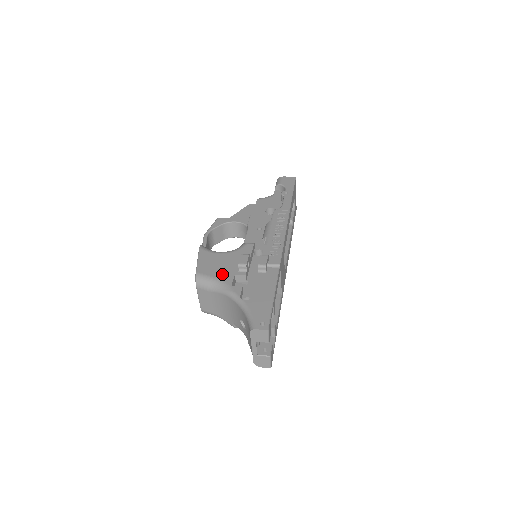
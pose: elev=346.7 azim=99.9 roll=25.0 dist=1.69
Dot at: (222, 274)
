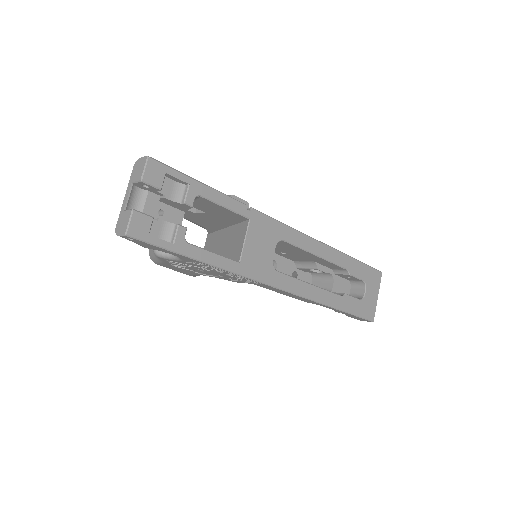
Dot at: occluded
